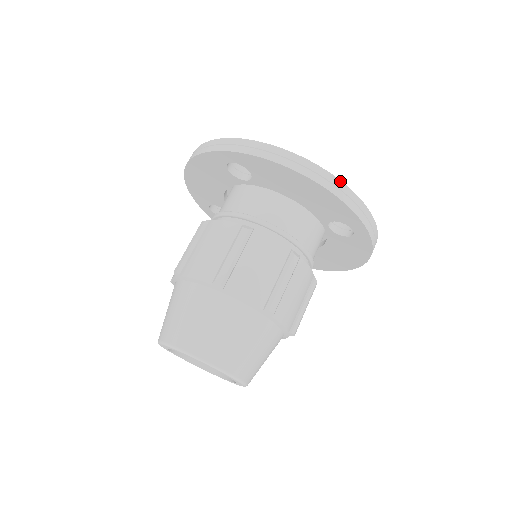
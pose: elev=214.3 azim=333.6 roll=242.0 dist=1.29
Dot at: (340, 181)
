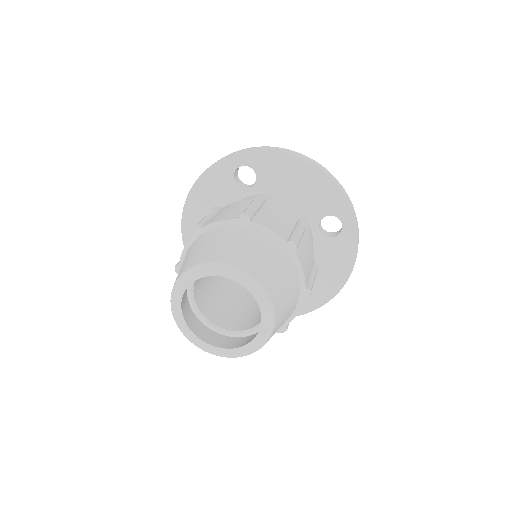
Dot at: (330, 173)
